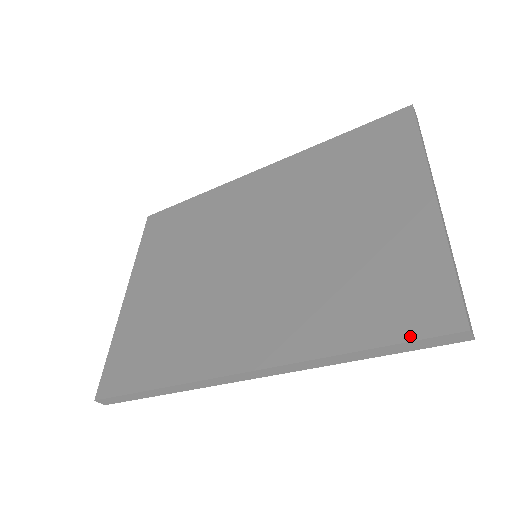
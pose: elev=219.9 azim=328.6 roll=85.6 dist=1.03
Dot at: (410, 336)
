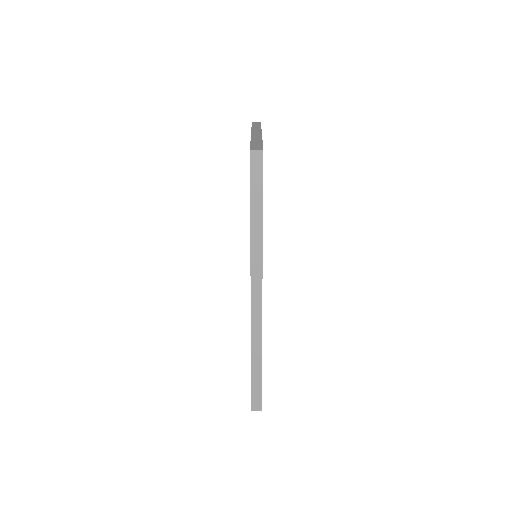
Dot at: (250, 185)
